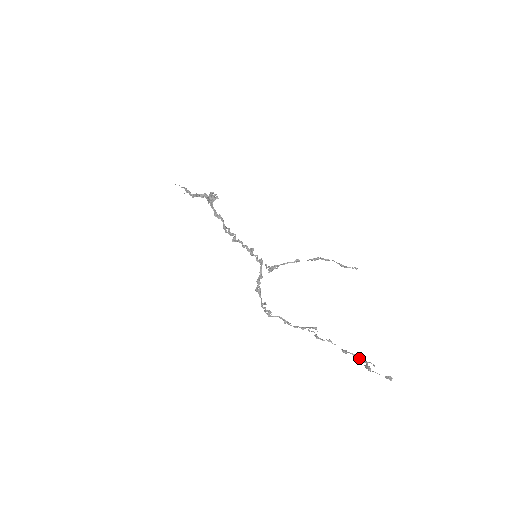
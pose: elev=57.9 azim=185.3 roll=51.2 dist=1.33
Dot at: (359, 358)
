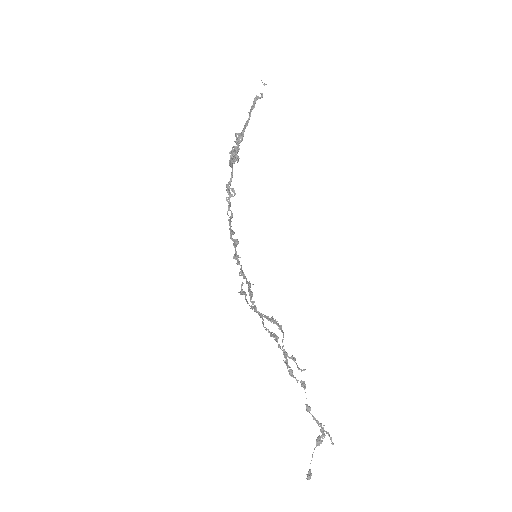
Dot at: (321, 424)
